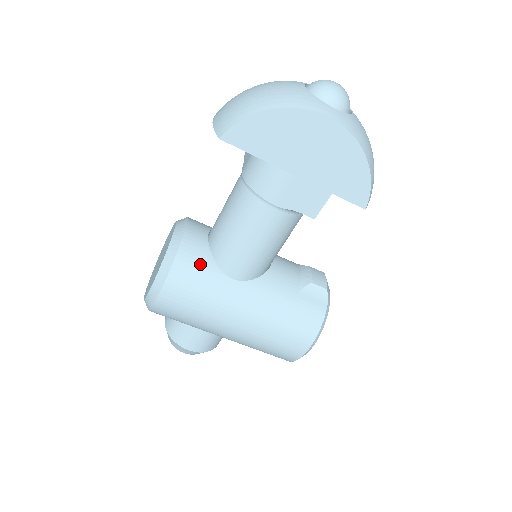
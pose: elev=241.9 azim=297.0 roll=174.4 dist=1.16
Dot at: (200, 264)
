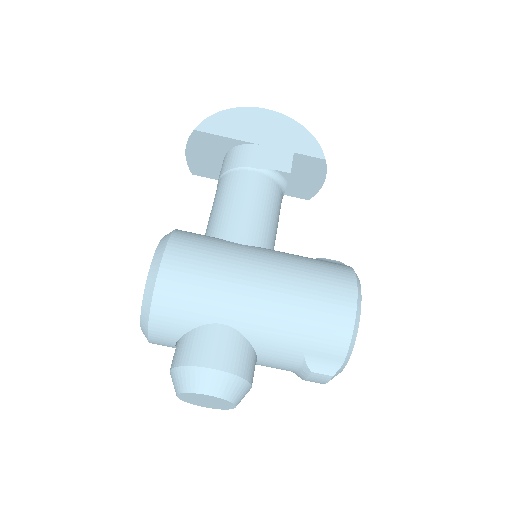
Dot at: (201, 235)
